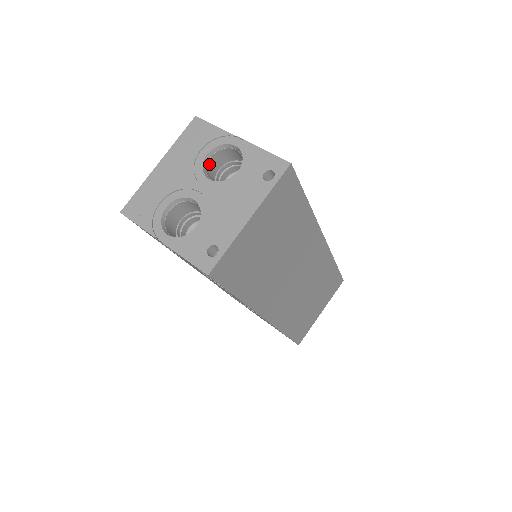
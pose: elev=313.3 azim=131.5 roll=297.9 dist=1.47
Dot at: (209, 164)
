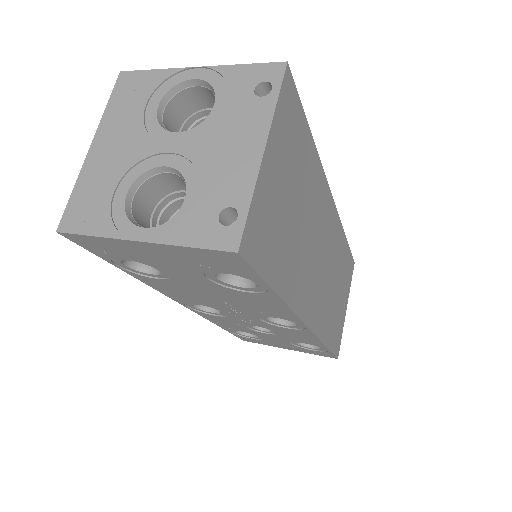
Dot at: (165, 121)
